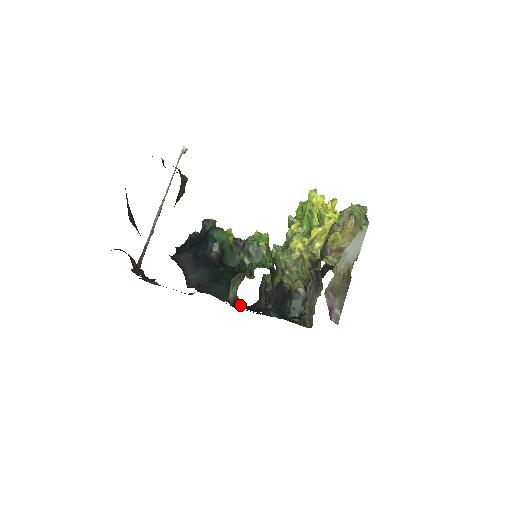
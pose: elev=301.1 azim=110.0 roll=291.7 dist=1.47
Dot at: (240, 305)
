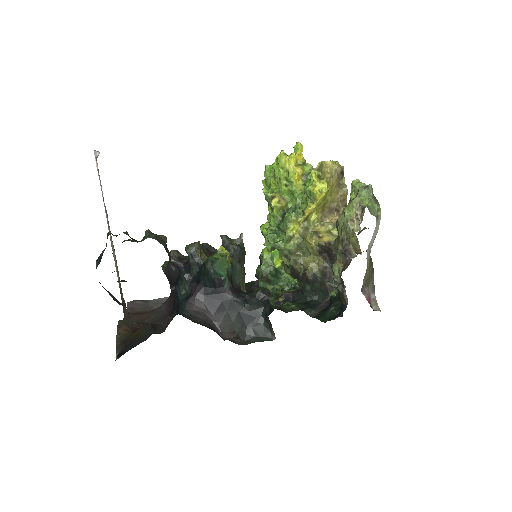
Dot at: occluded
